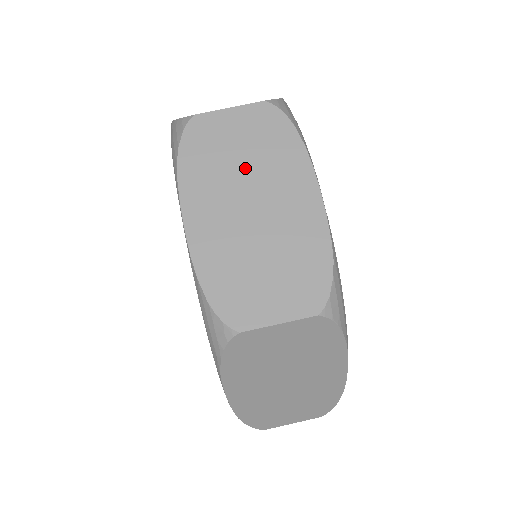
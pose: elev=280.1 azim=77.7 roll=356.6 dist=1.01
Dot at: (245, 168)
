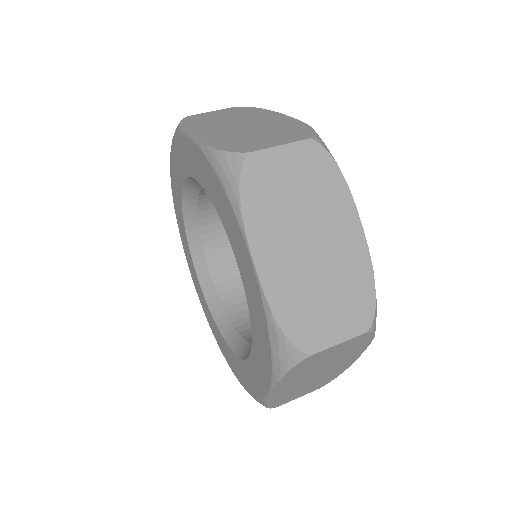
Dot at: (229, 119)
